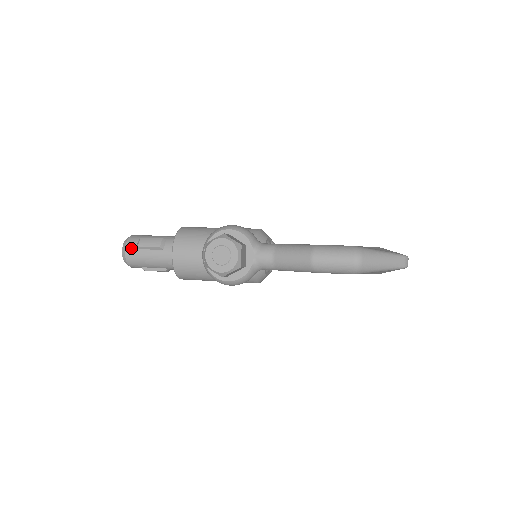
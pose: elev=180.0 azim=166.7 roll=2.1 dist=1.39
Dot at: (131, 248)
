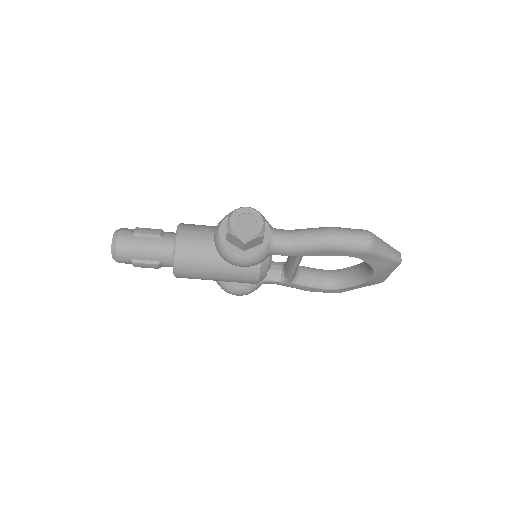
Dot at: (125, 235)
